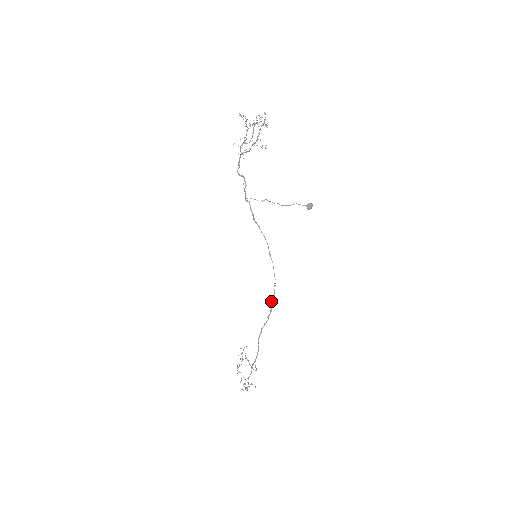
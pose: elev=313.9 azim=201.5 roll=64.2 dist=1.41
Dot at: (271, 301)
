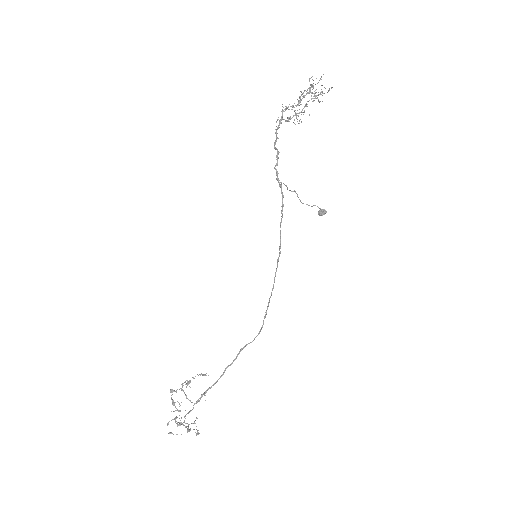
Dot at: (264, 316)
